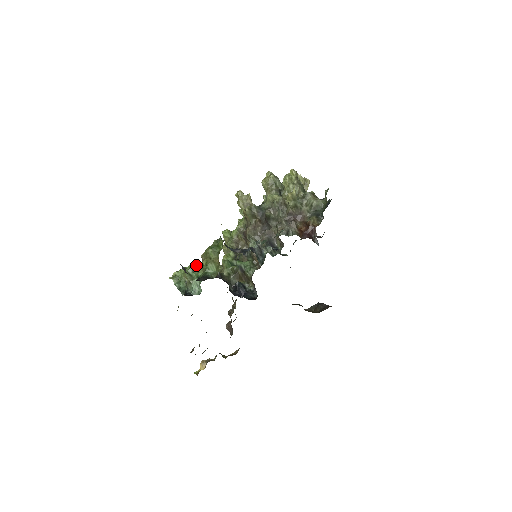
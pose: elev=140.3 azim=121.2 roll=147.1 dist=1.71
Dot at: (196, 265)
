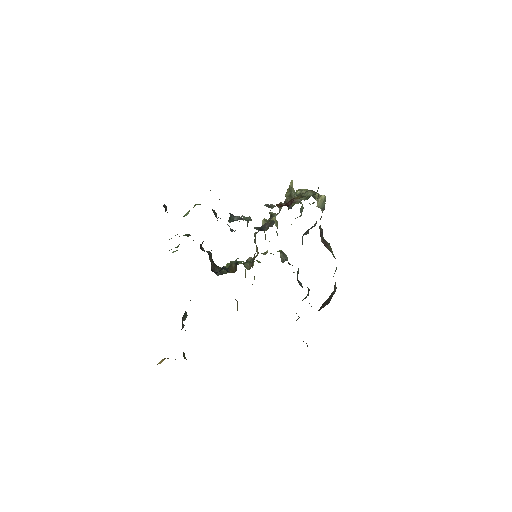
Dot at: occluded
